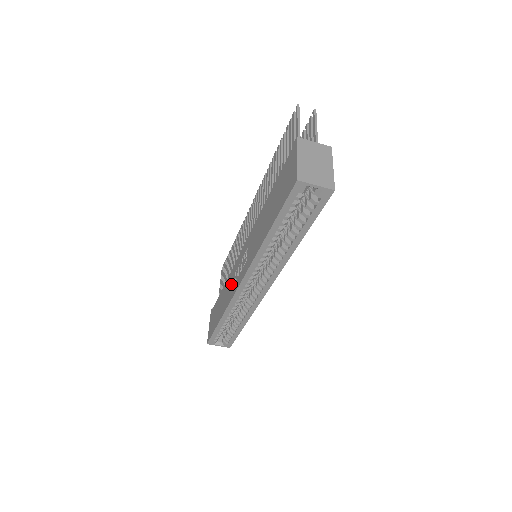
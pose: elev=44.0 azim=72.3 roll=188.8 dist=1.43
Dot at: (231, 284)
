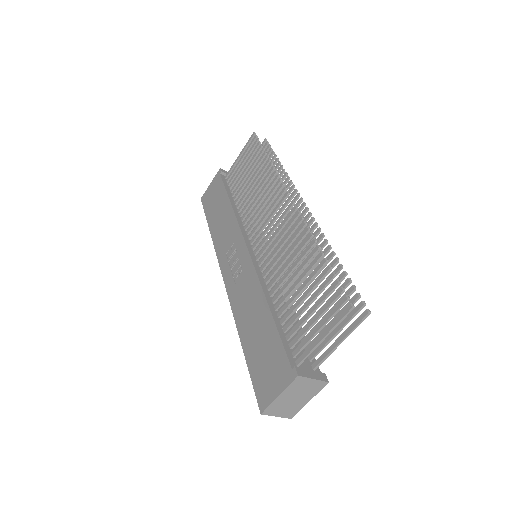
Dot at: (227, 239)
